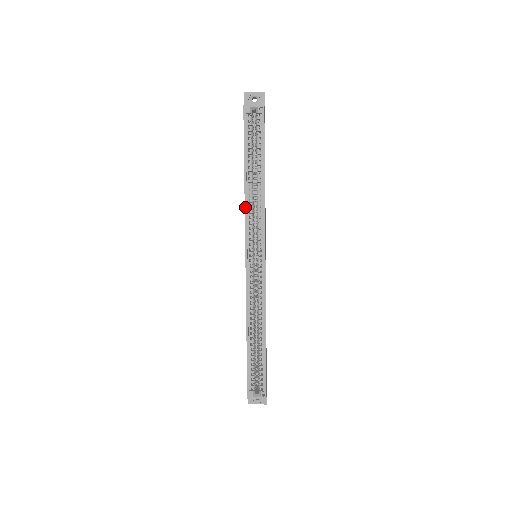
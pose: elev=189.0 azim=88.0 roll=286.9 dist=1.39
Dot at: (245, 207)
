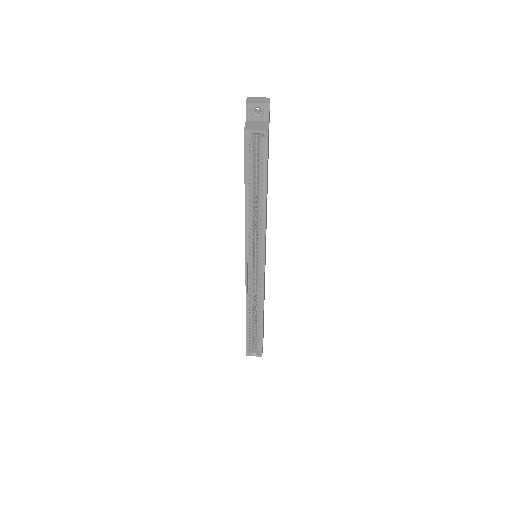
Dot at: (245, 226)
